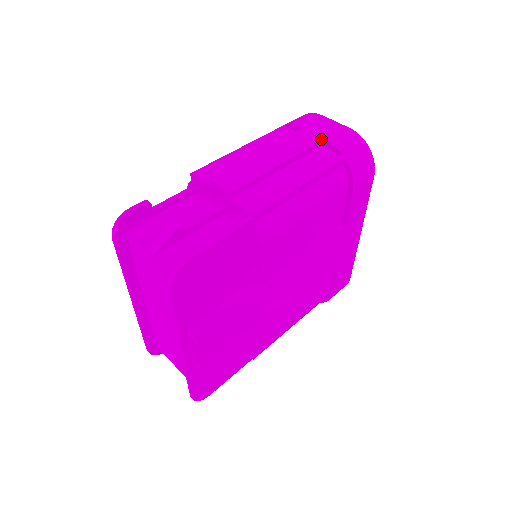
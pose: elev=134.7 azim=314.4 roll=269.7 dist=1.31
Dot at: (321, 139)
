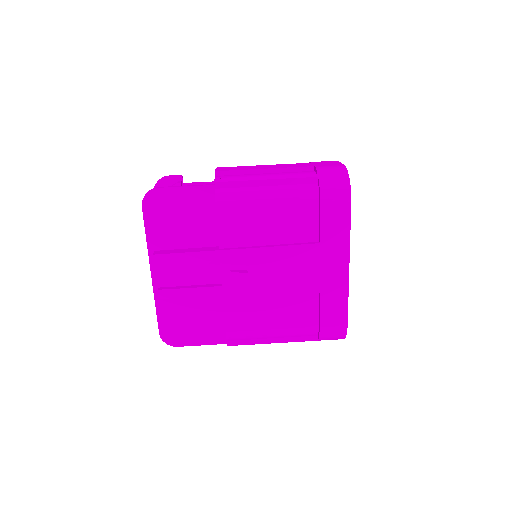
Dot at: (313, 166)
